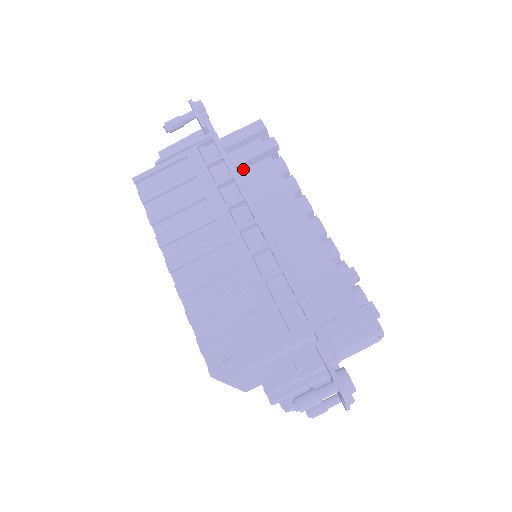
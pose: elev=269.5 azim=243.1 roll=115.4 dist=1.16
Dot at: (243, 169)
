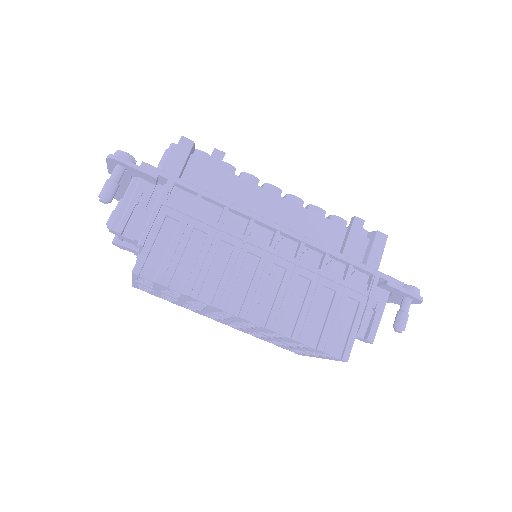
Dot at: occluded
